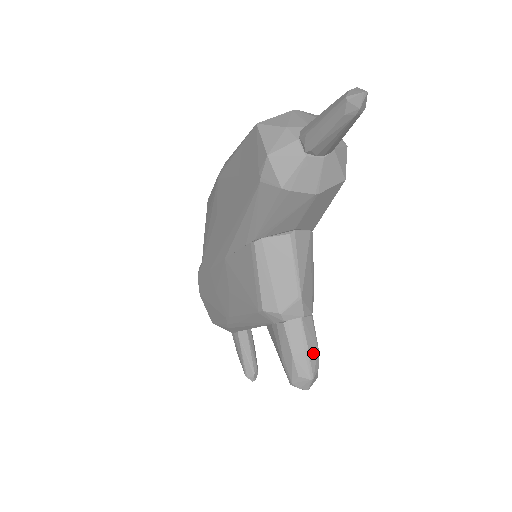
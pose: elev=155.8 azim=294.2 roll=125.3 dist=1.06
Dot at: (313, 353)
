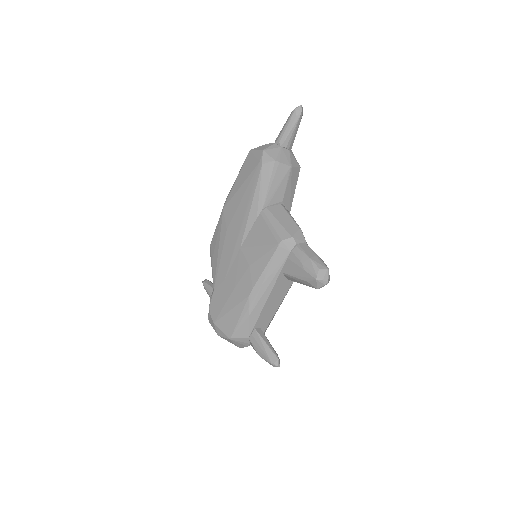
Dot at: (321, 259)
